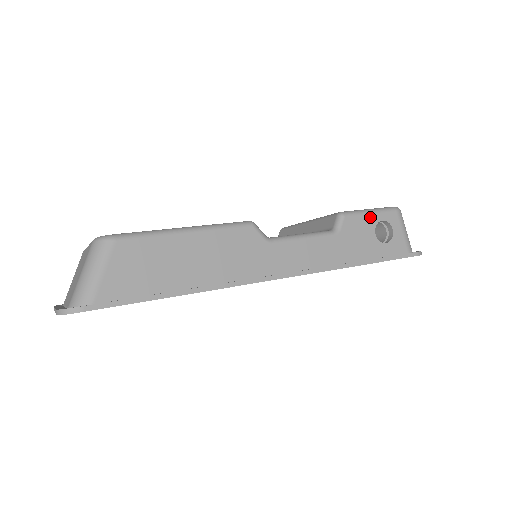
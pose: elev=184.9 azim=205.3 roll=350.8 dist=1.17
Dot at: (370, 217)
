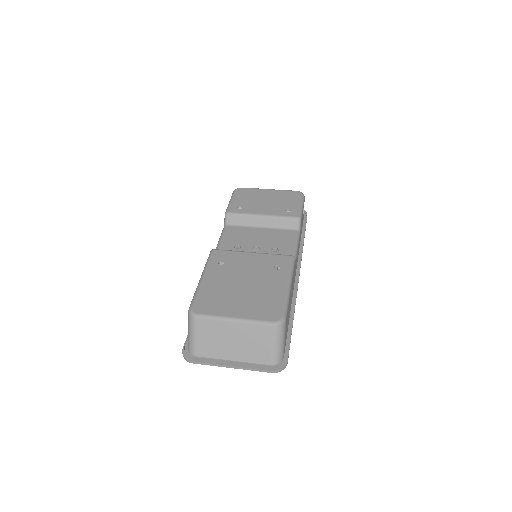
Dot at: occluded
